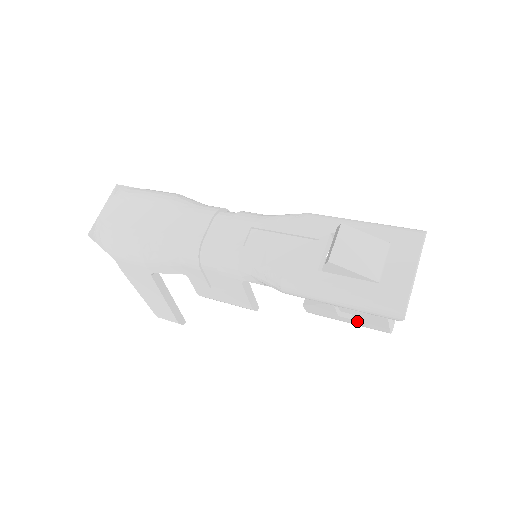
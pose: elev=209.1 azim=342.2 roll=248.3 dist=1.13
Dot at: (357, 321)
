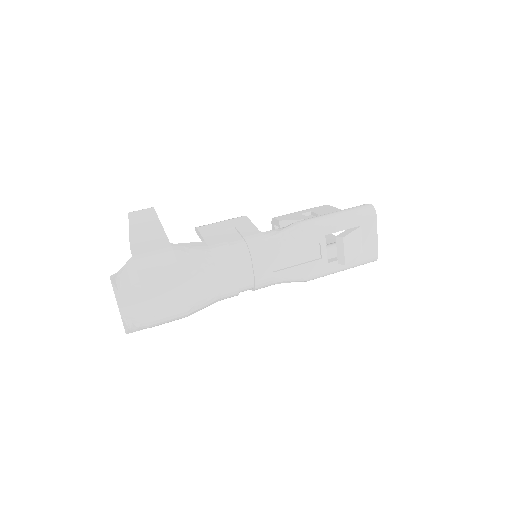
Dot at: occluded
